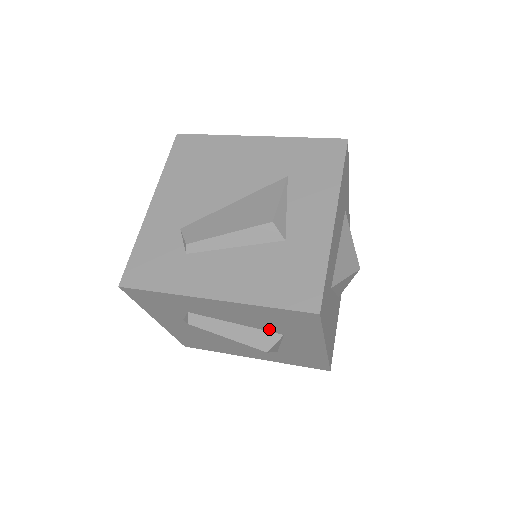
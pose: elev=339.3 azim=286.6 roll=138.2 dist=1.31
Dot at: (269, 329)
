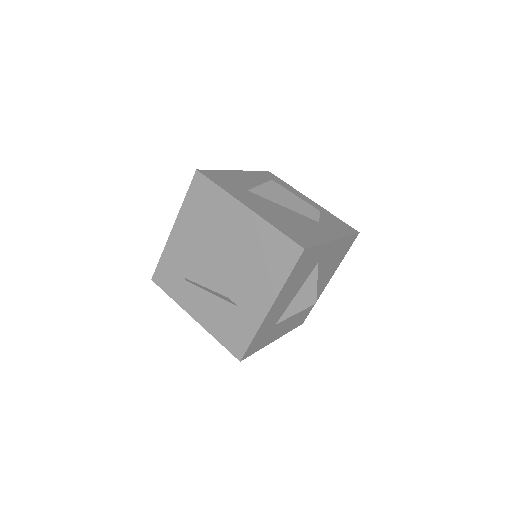
Dot at: occluded
